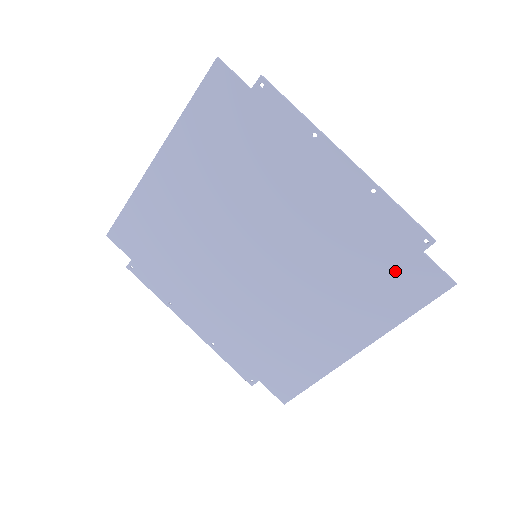
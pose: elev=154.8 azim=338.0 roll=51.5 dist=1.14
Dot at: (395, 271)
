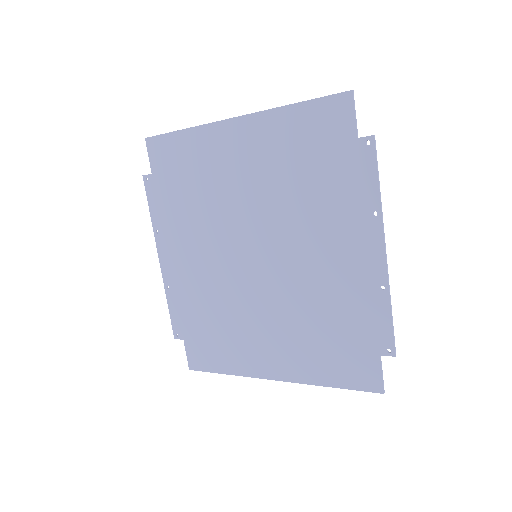
Dot at: (350, 351)
